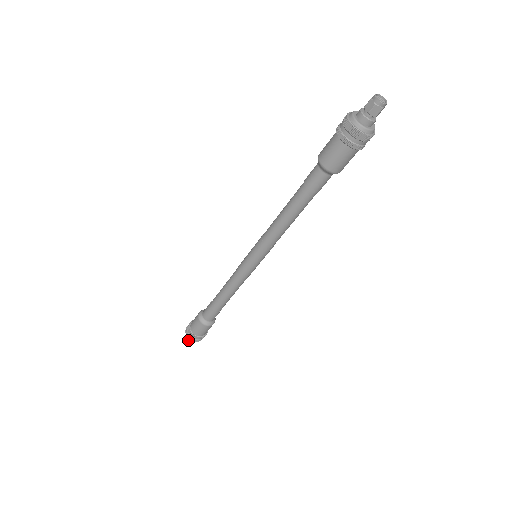
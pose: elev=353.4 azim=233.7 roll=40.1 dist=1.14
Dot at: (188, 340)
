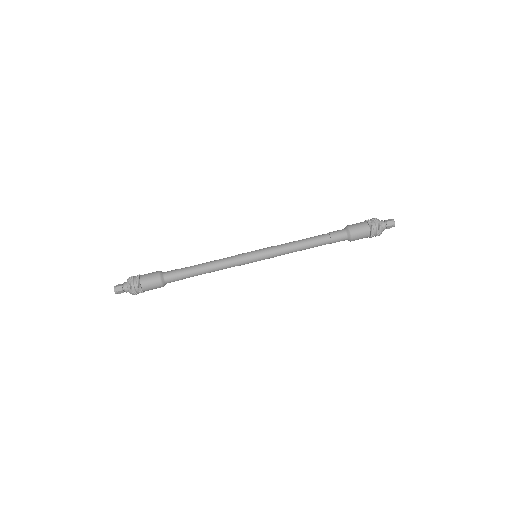
Dot at: (122, 290)
